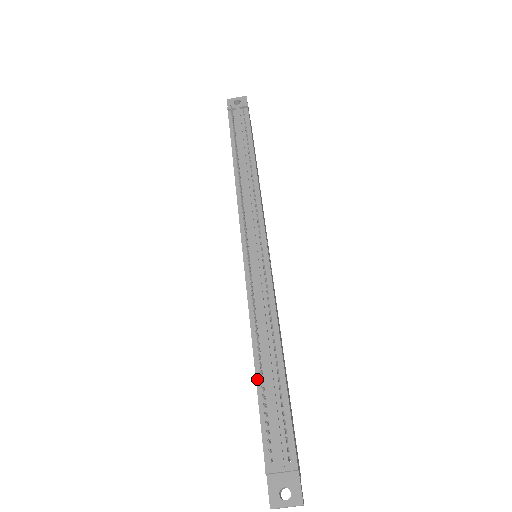
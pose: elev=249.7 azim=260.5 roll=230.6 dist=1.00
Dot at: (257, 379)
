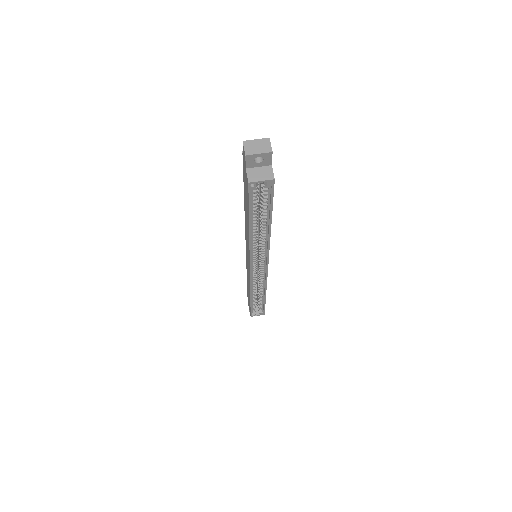
Dot at: occluded
